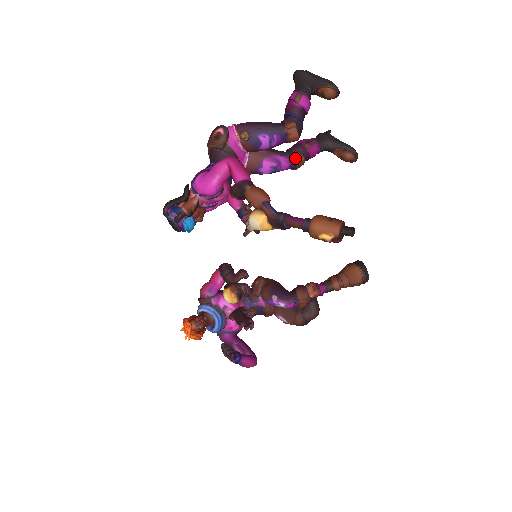
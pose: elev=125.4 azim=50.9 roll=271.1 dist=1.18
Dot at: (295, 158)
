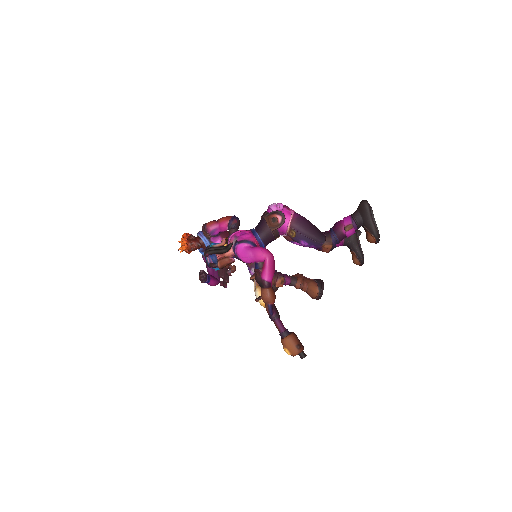
Dot at: occluded
